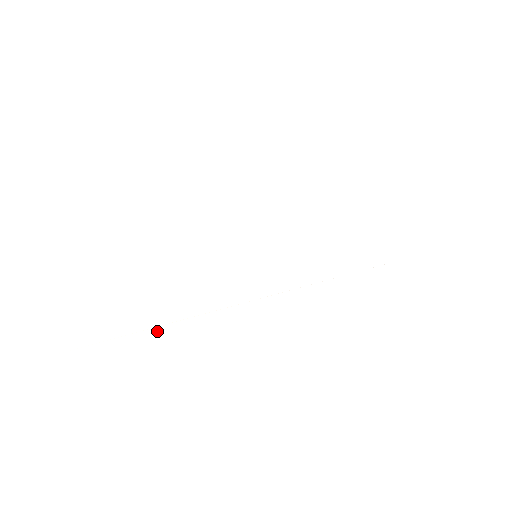
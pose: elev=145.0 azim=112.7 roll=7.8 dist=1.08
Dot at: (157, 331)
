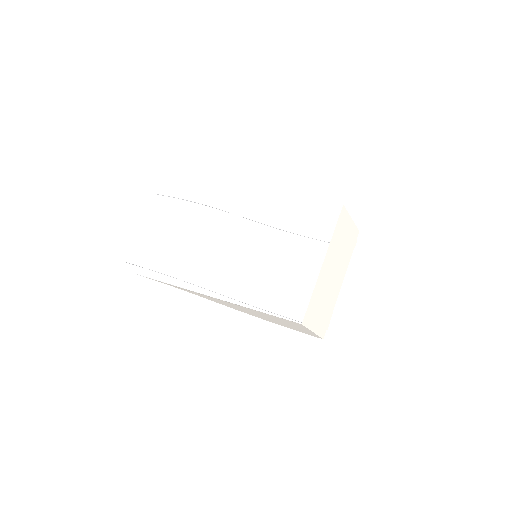
Dot at: (167, 284)
